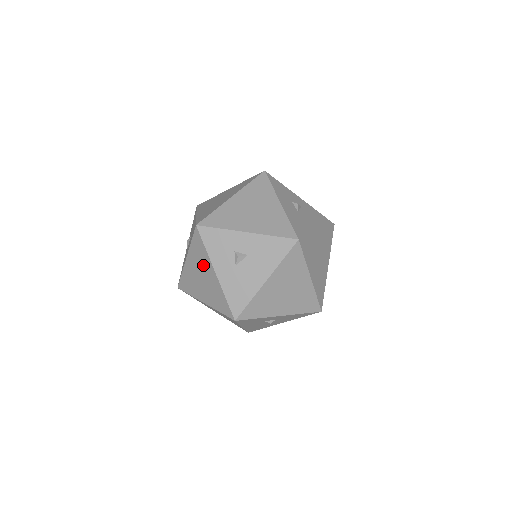
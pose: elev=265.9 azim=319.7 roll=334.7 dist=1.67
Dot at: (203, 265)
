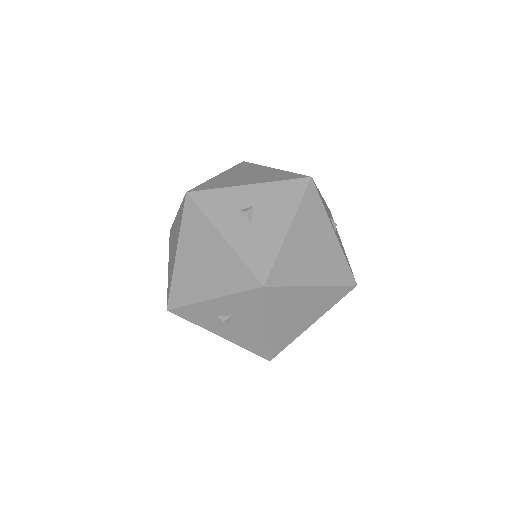
Dot at: occluded
